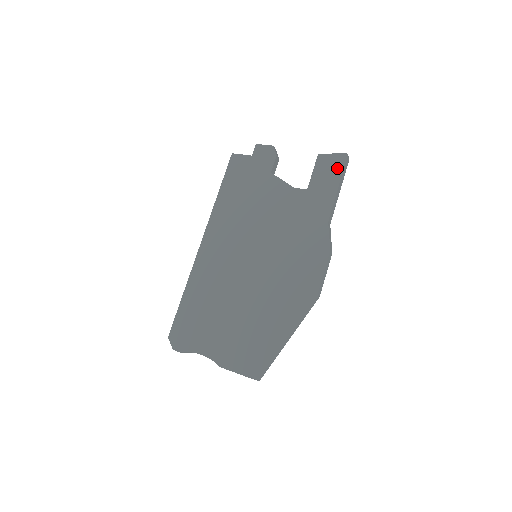
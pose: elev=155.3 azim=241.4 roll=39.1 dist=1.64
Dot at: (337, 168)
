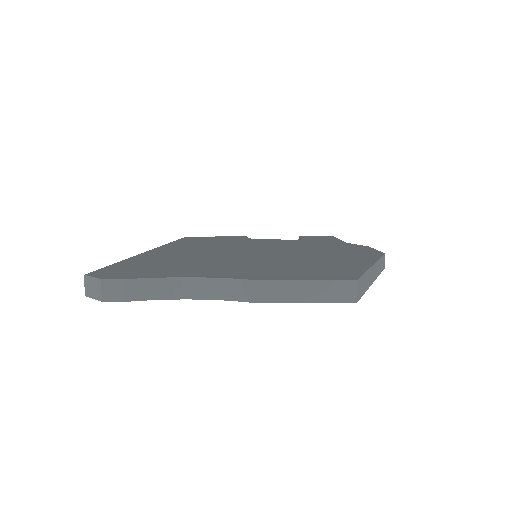
Dot at: (327, 237)
